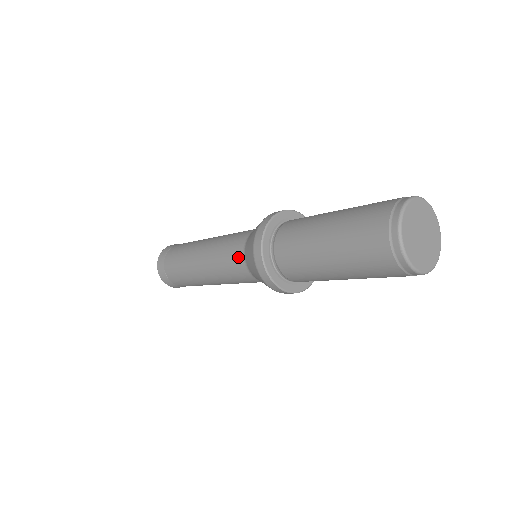
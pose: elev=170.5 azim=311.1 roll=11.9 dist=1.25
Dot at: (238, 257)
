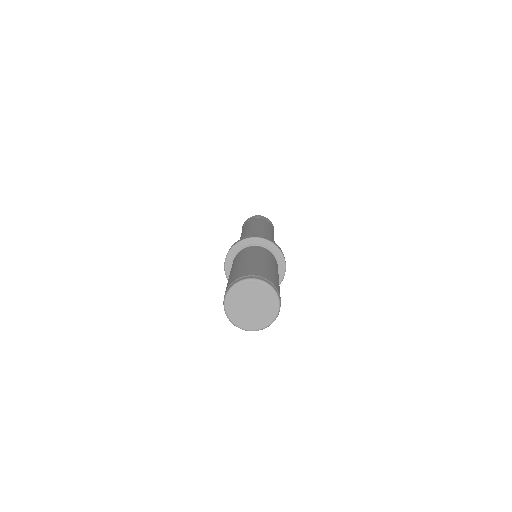
Dot at: occluded
